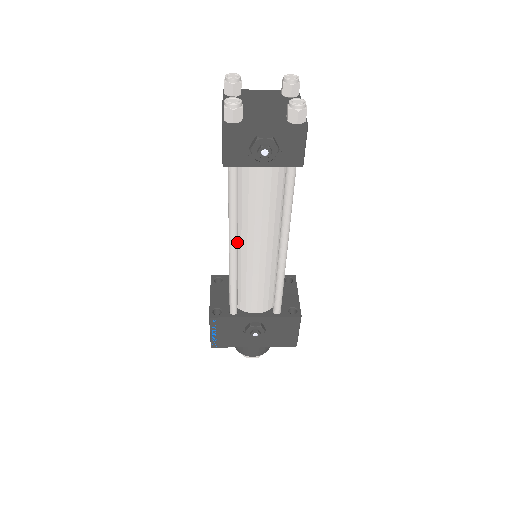
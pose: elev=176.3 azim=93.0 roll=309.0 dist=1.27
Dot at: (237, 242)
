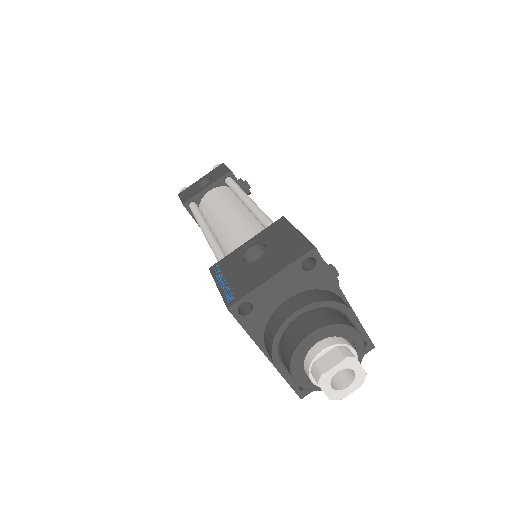
Dot at: occluded
